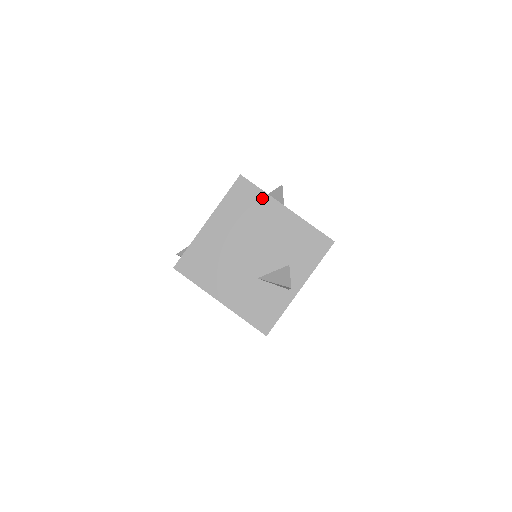
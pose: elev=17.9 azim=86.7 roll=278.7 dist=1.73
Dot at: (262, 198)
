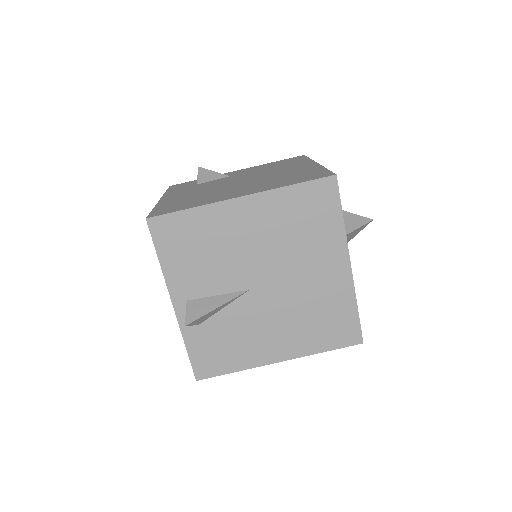
Dot at: occluded
